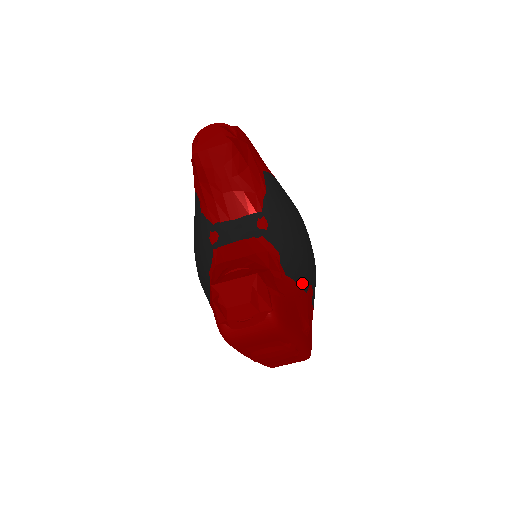
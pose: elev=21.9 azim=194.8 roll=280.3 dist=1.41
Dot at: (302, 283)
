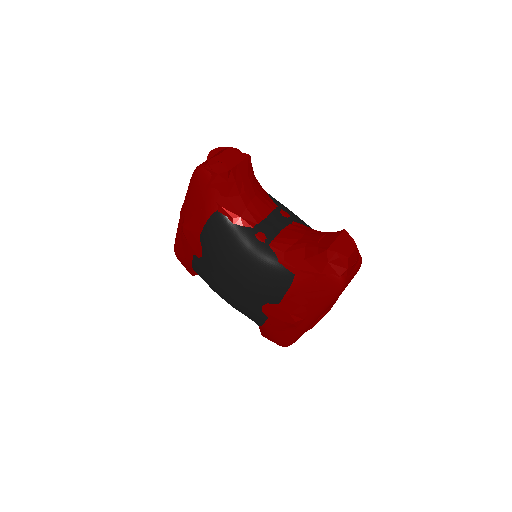
Dot at: occluded
